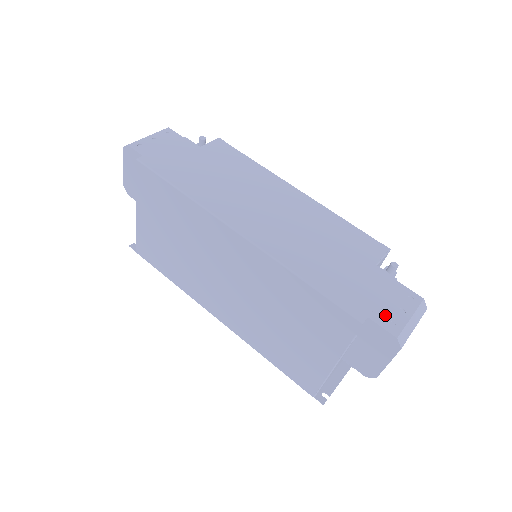
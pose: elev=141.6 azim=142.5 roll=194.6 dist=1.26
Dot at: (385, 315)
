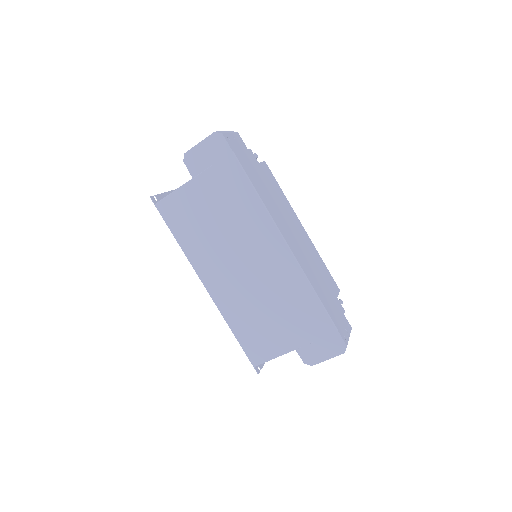
Dot at: (342, 330)
